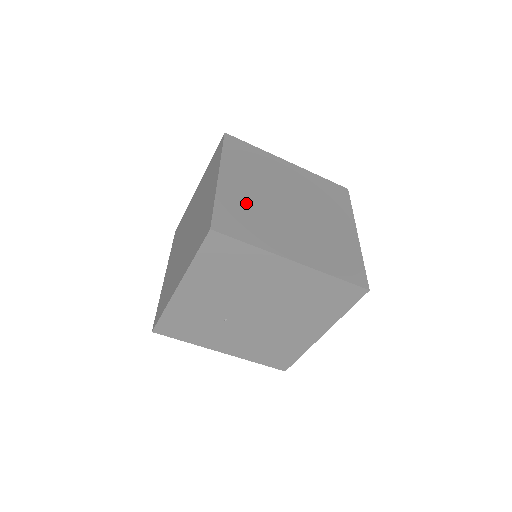
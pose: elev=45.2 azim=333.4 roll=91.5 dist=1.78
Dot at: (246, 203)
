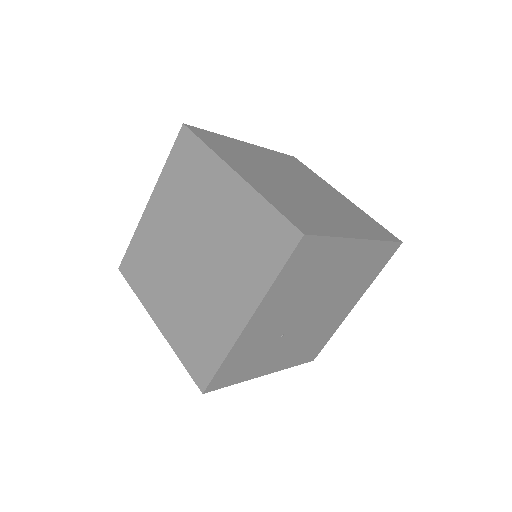
Dot at: (282, 195)
